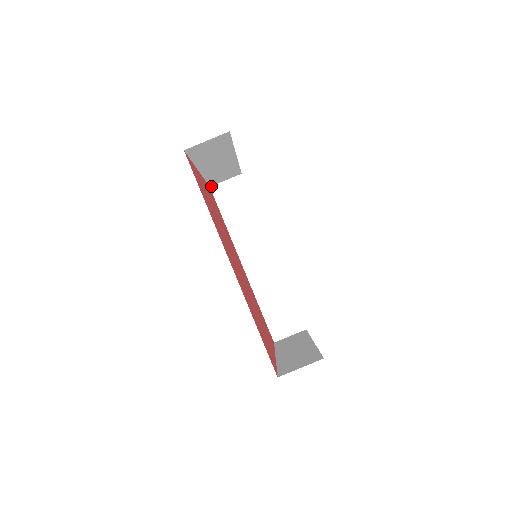
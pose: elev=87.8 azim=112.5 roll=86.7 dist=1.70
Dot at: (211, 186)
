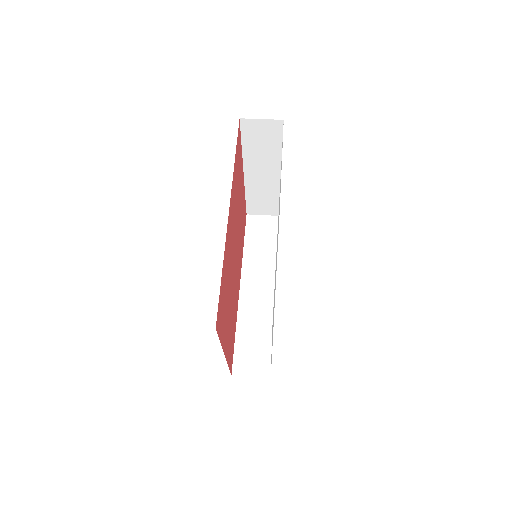
Dot at: (248, 214)
